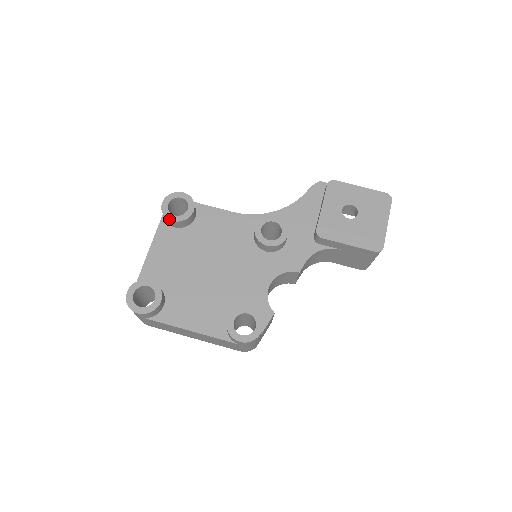
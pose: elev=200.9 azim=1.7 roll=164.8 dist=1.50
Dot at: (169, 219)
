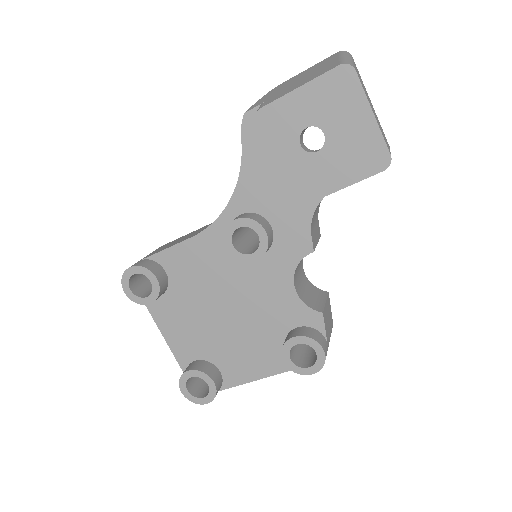
Dot at: (146, 304)
